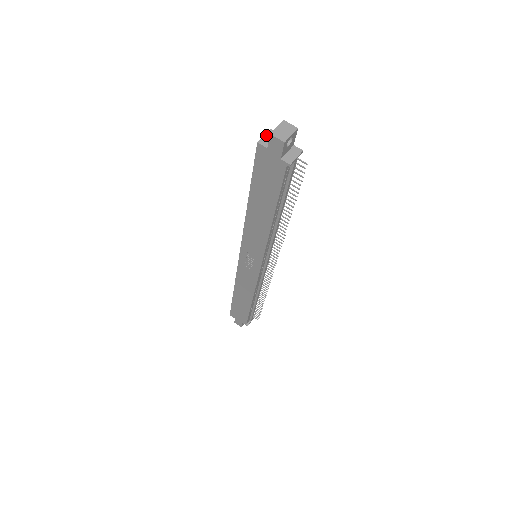
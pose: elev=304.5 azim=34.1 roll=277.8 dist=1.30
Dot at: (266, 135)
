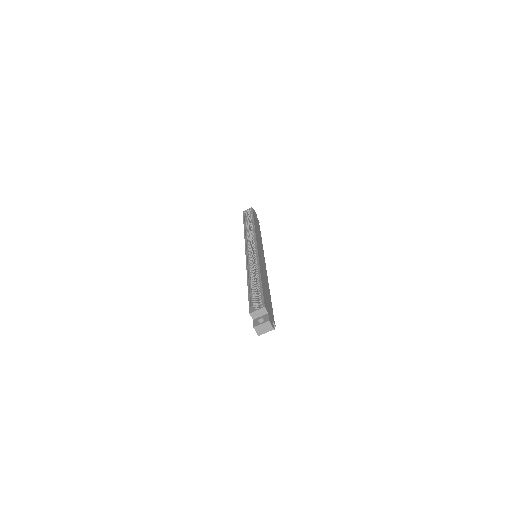
Dot at: (258, 311)
